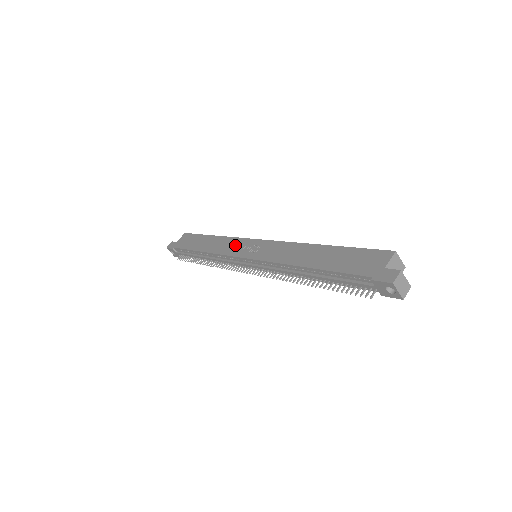
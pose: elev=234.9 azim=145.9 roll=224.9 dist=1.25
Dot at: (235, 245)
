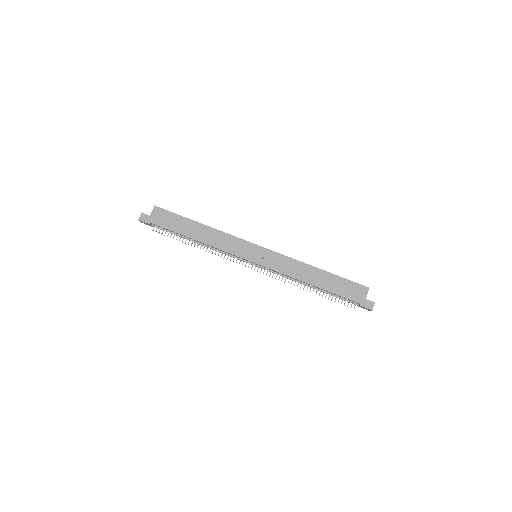
Dot at: (236, 245)
